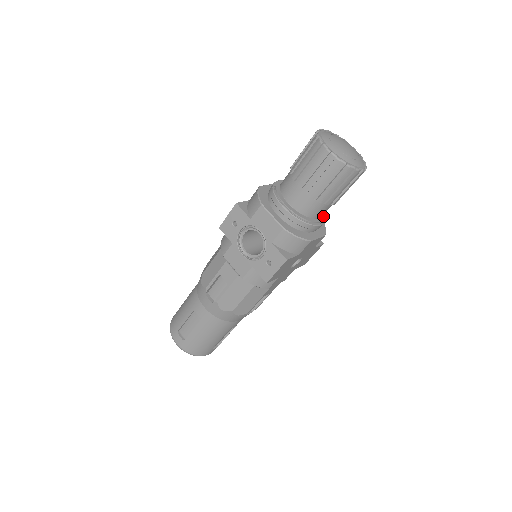
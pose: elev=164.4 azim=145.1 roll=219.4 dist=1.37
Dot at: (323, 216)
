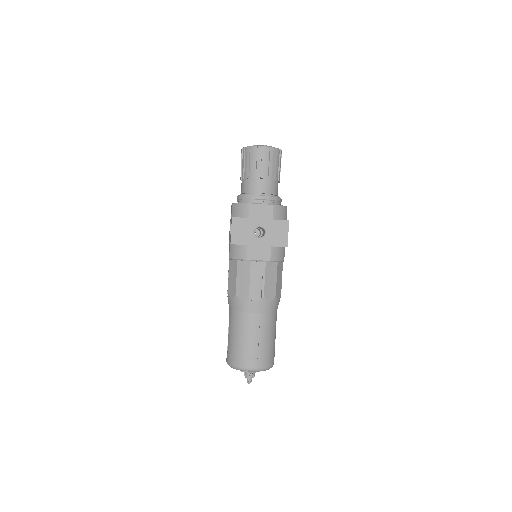
Dot at: (270, 195)
